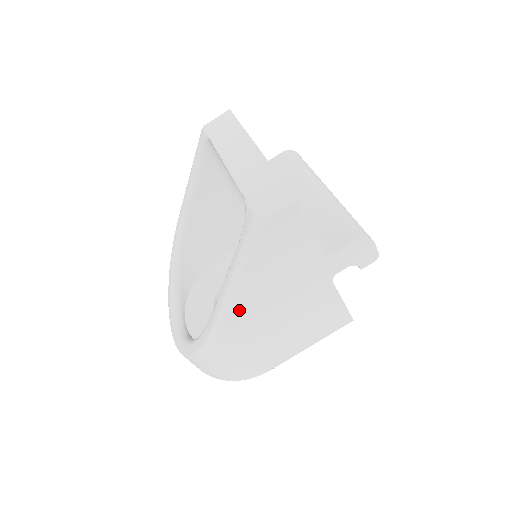
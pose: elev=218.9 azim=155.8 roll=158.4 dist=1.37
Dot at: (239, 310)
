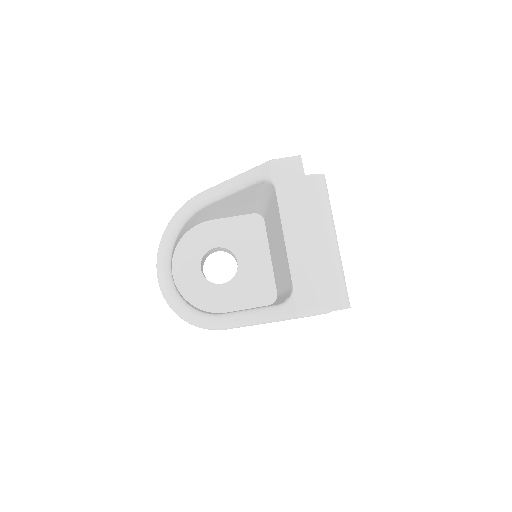
Dot at: occluded
